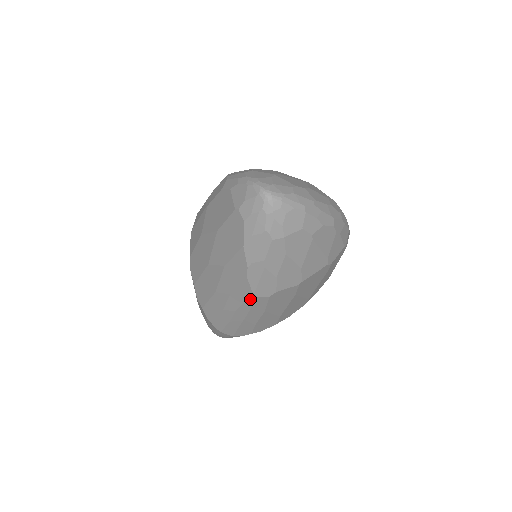
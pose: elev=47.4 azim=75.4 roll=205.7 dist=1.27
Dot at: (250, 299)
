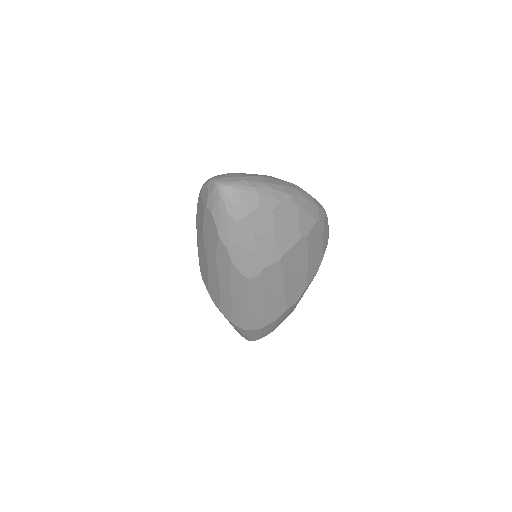
Dot at: (244, 283)
